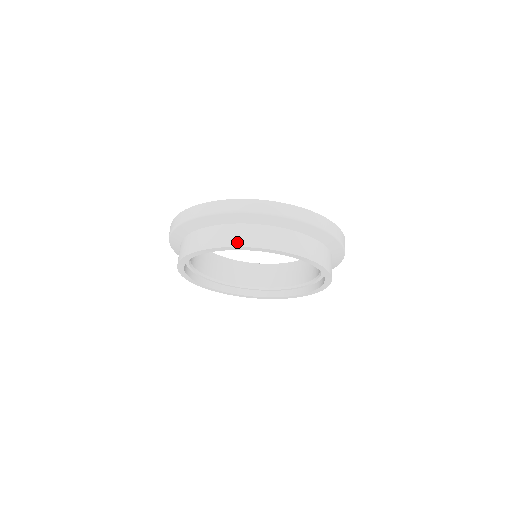
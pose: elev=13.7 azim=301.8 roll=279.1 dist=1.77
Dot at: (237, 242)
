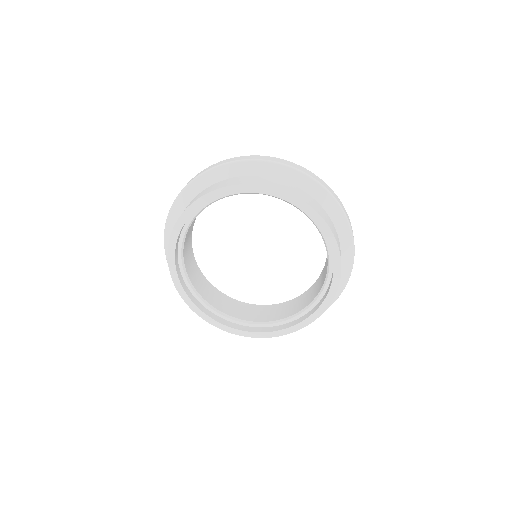
Dot at: (173, 231)
